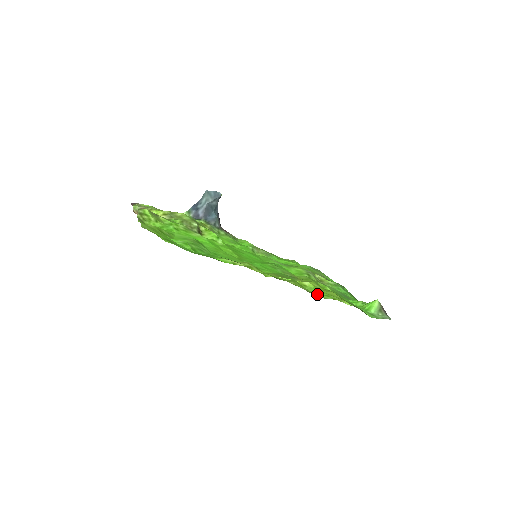
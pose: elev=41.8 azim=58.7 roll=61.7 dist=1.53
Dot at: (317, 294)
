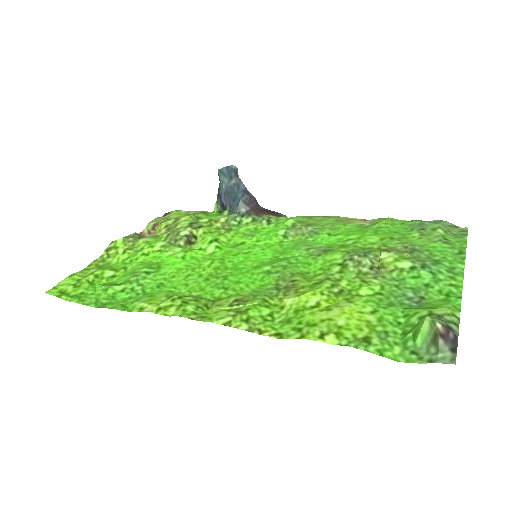
Dot at: (282, 328)
